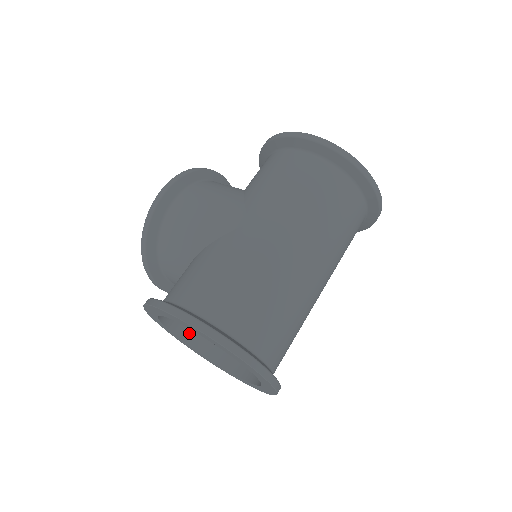
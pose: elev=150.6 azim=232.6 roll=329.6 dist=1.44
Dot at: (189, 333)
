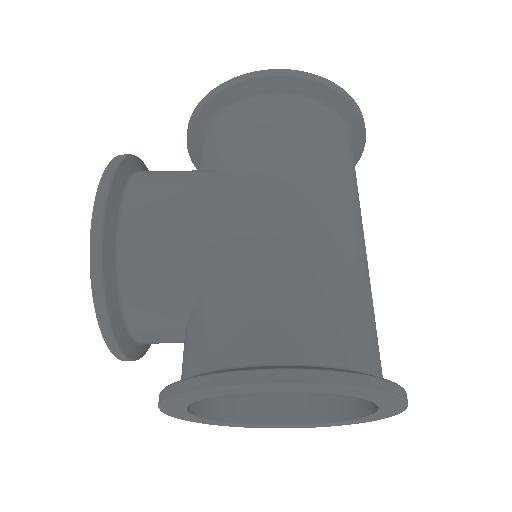
Dot at: (206, 402)
